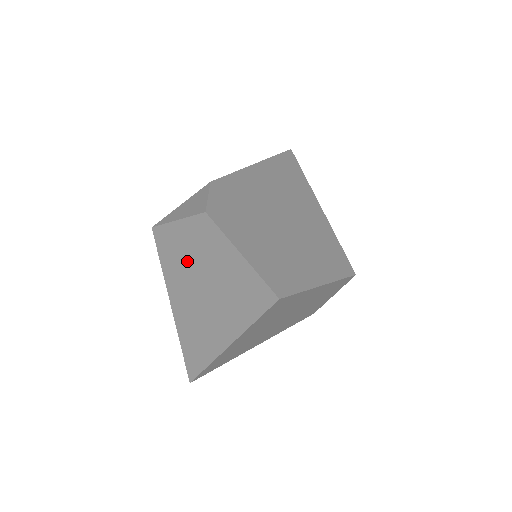
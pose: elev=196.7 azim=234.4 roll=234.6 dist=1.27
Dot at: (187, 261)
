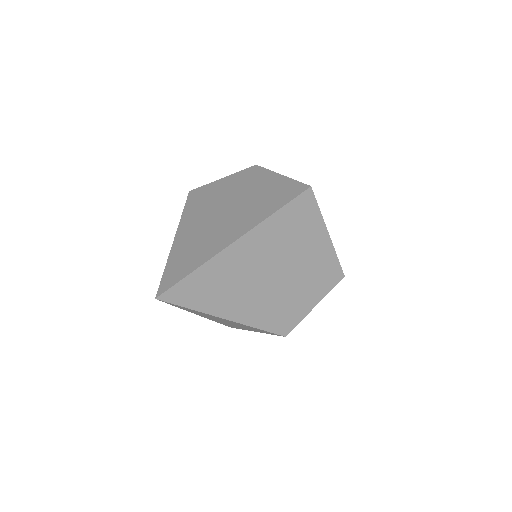
Dot at: (218, 198)
